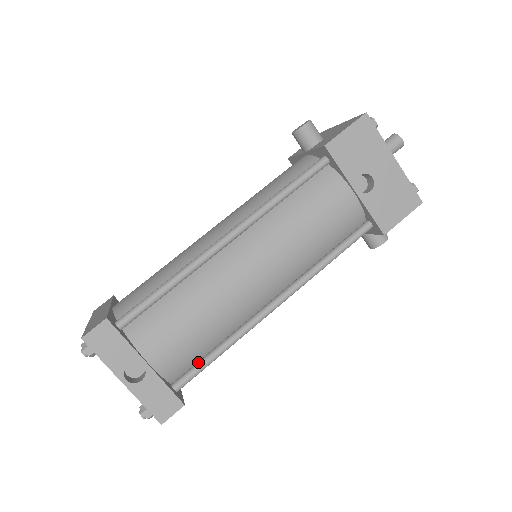
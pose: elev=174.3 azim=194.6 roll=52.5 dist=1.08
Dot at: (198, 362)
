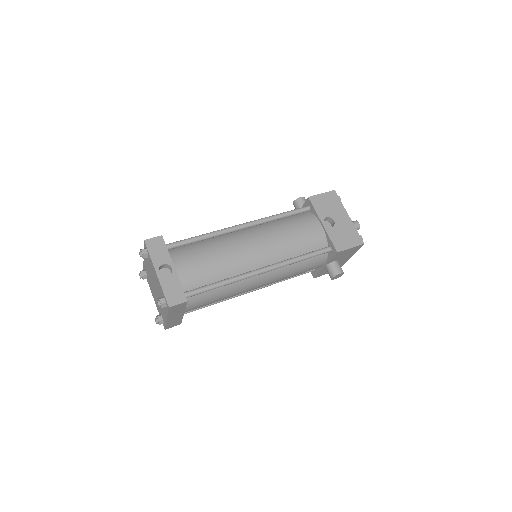
Dot at: (203, 286)
